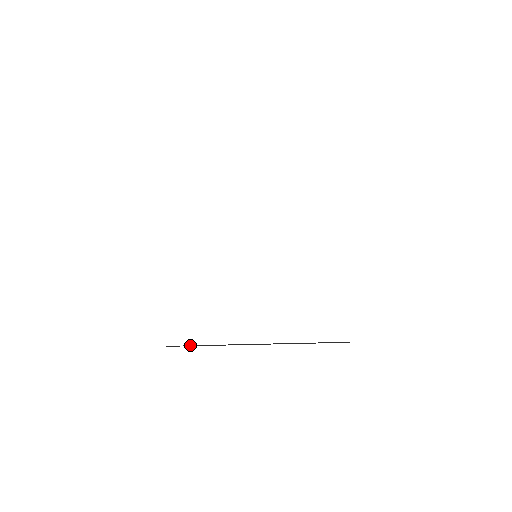
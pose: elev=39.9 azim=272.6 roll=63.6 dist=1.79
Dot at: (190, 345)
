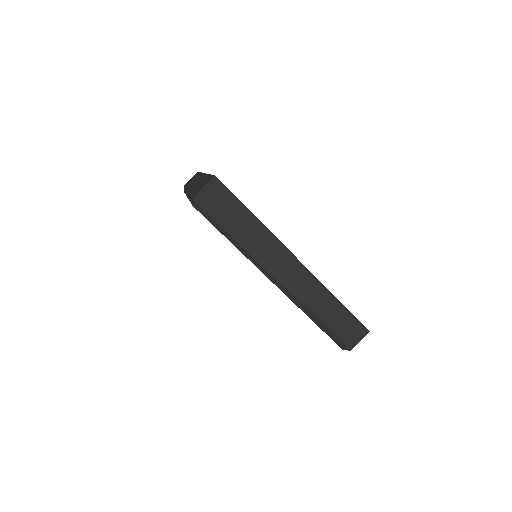
Dot at: (236, 205)
